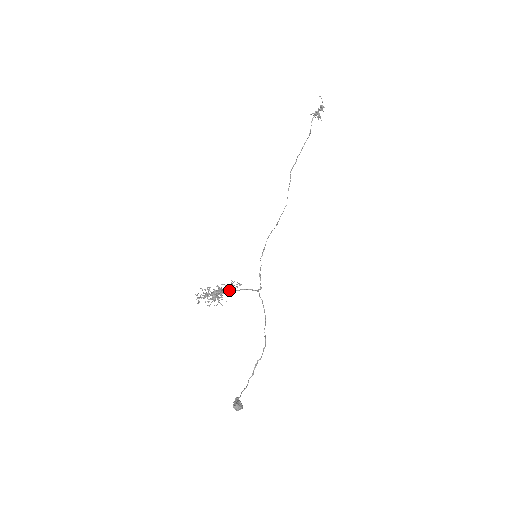
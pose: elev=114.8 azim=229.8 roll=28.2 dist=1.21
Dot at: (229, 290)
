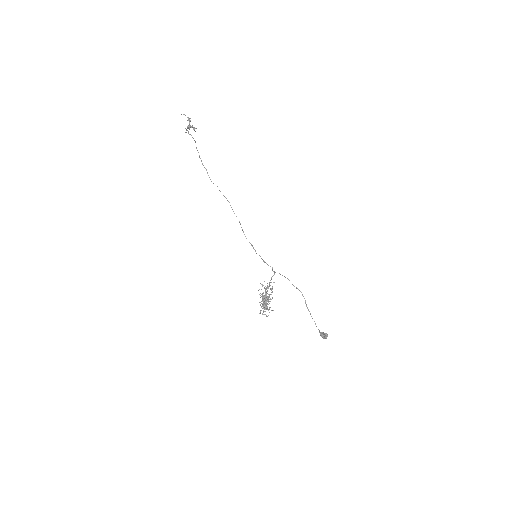
Dot at: occluded
